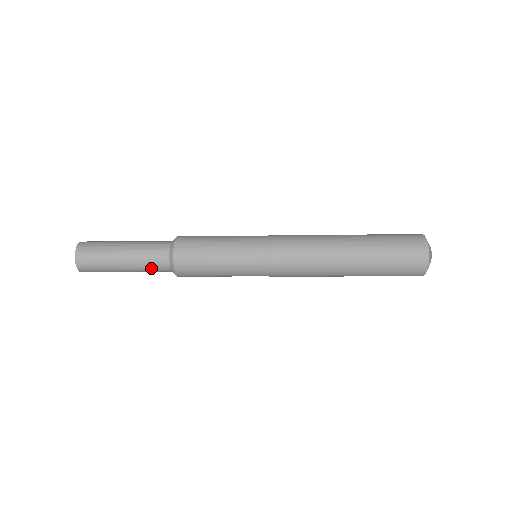
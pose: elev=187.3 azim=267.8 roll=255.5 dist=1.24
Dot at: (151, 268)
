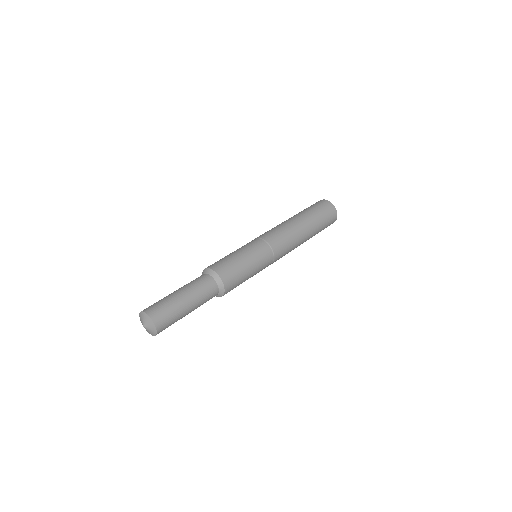
Dot at: occluded
